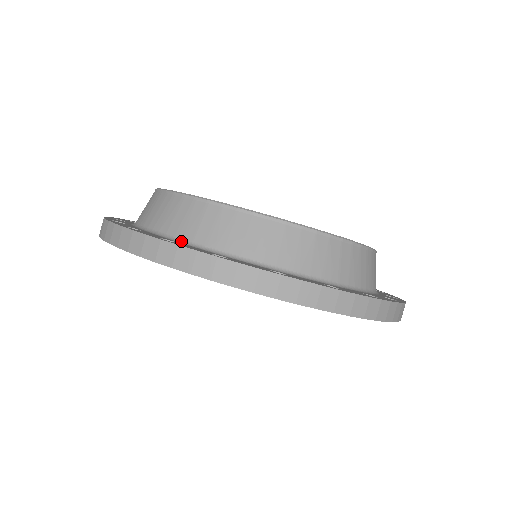
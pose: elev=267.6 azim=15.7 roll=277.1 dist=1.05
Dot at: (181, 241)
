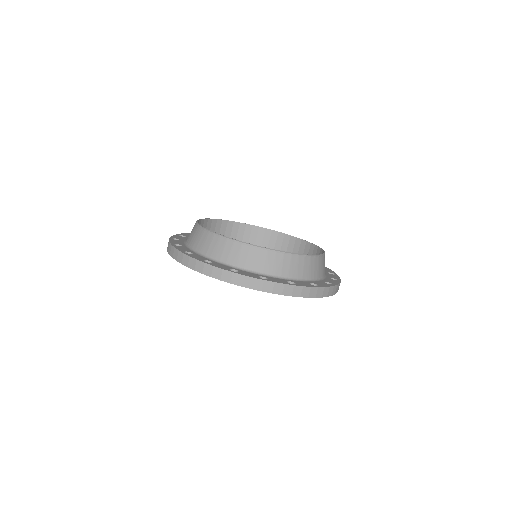
Dot at: (214, 260)
